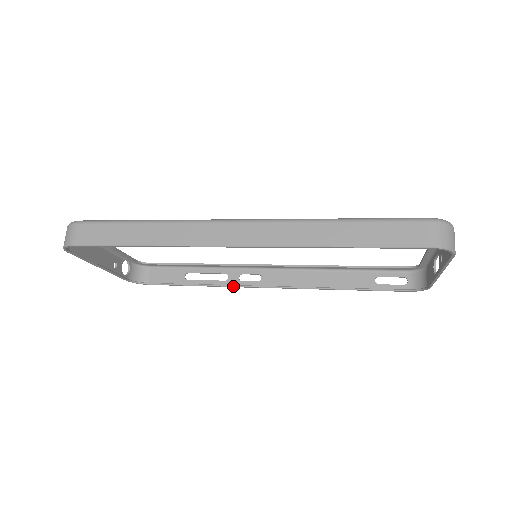
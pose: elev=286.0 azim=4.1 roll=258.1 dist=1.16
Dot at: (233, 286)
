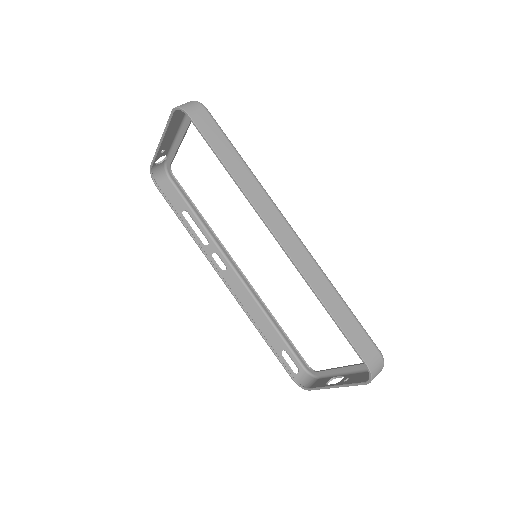
Dot at: (205, 253)
